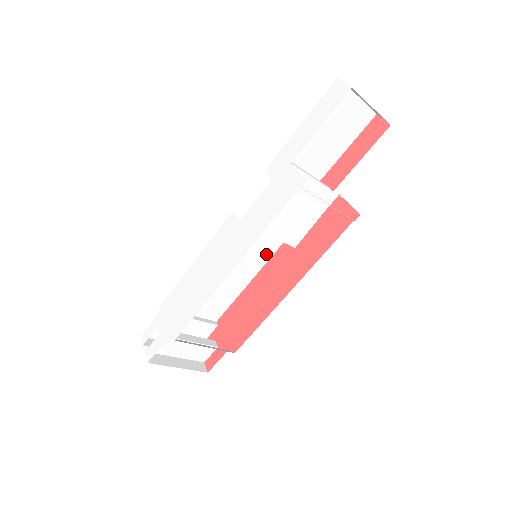
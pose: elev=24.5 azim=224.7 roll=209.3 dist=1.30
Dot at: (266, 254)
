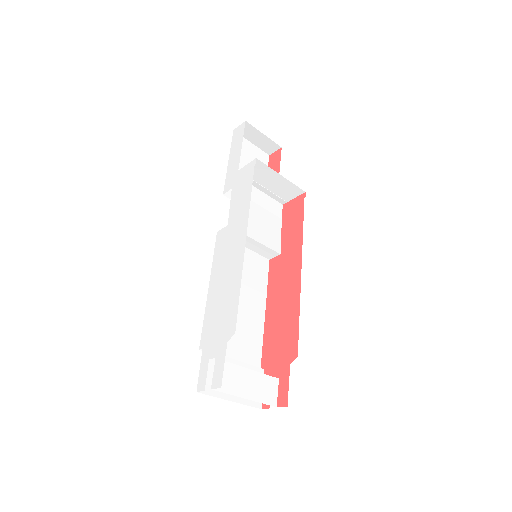
Dot at: (262, 278)
